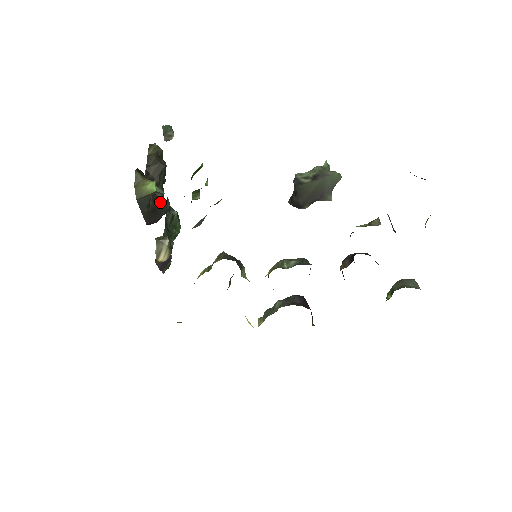
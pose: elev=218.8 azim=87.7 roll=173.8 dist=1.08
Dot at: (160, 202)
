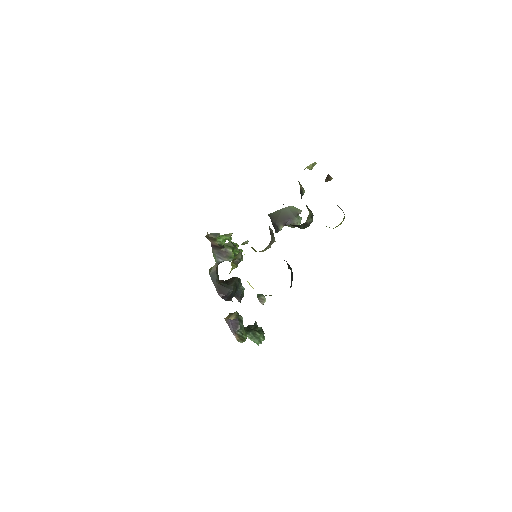
Dot at: (227, 284)
